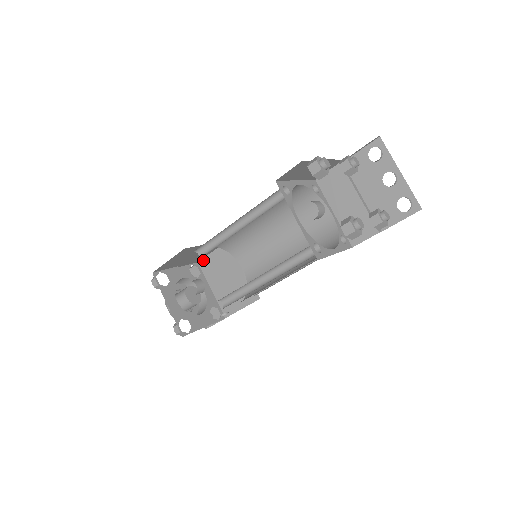
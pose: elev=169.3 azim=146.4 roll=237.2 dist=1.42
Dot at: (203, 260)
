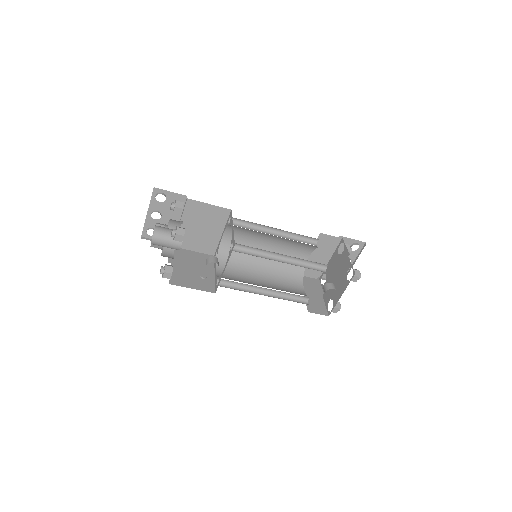
Dot at: (192, 201)
